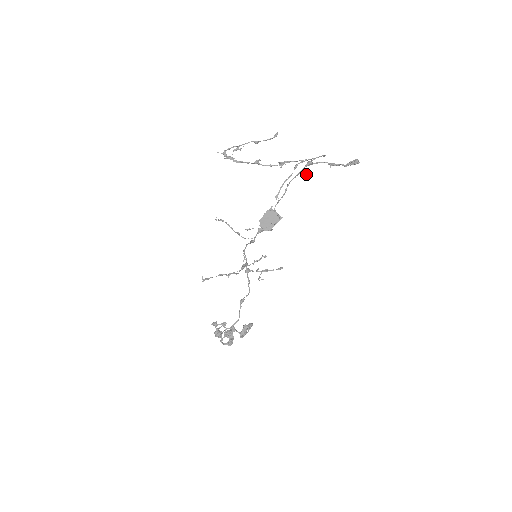
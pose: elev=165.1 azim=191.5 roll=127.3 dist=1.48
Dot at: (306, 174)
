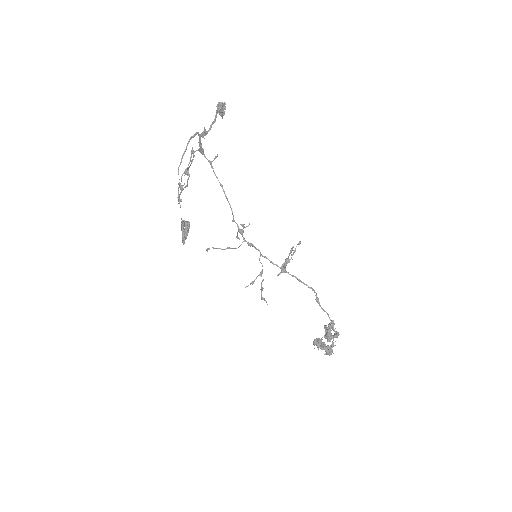
Dot at: (216, 157)
